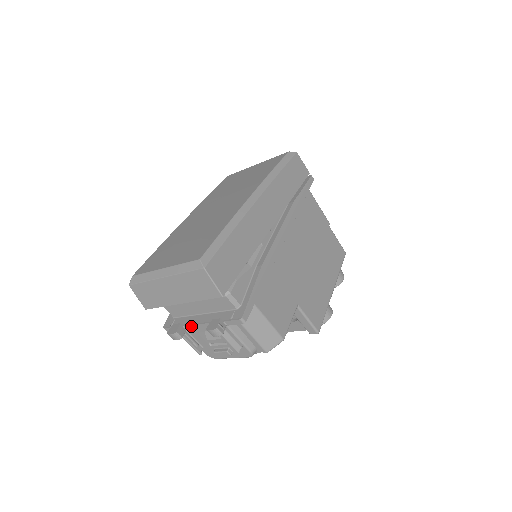
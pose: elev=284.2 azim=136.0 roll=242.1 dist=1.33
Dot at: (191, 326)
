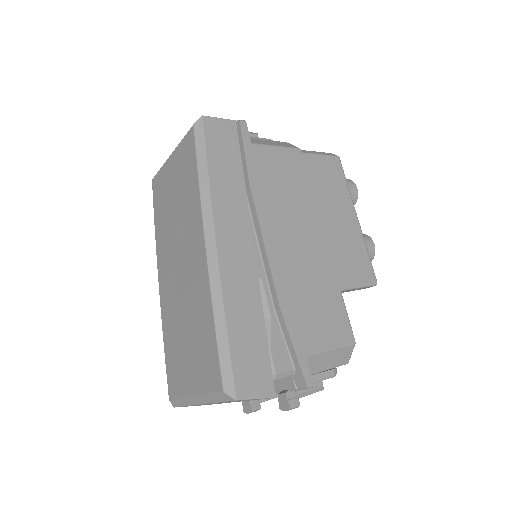
Dot at: occluded
